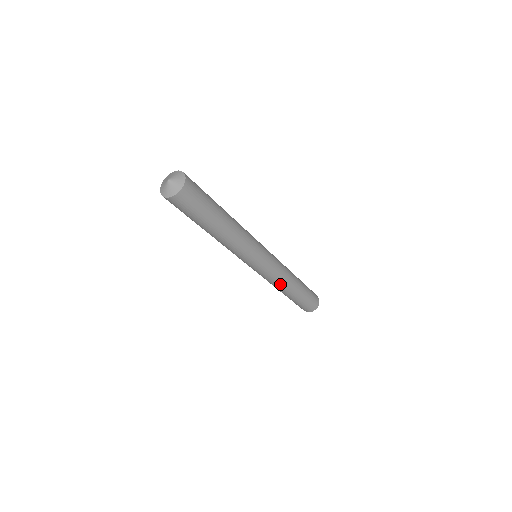
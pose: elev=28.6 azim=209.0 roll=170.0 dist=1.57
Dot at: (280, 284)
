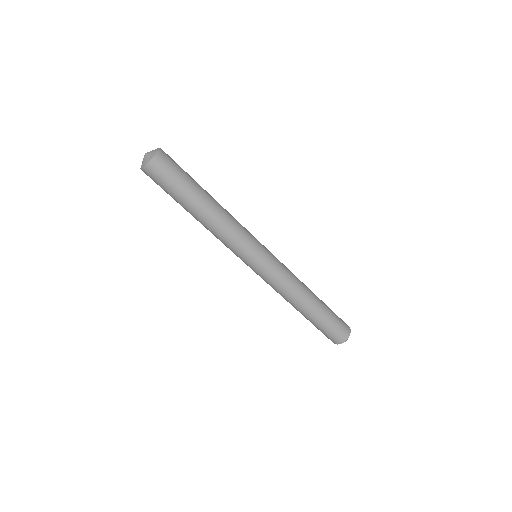
Dot at: (289, 293)
